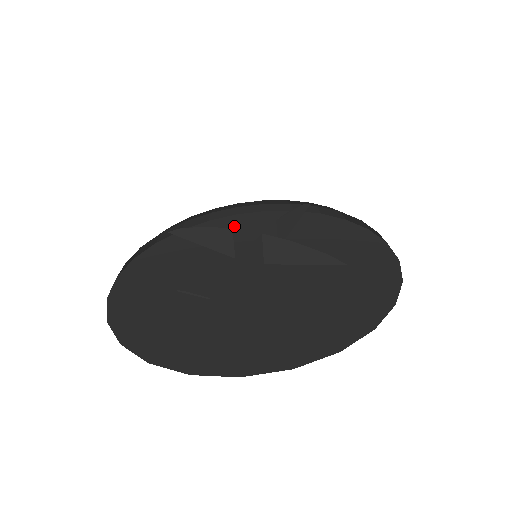
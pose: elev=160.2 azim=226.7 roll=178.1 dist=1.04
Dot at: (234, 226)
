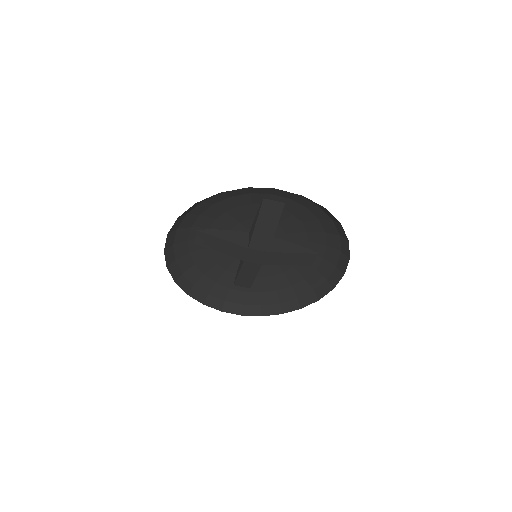
Dot at: occluded
